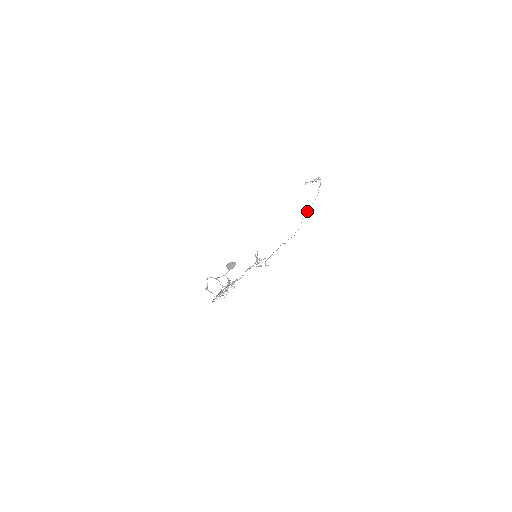
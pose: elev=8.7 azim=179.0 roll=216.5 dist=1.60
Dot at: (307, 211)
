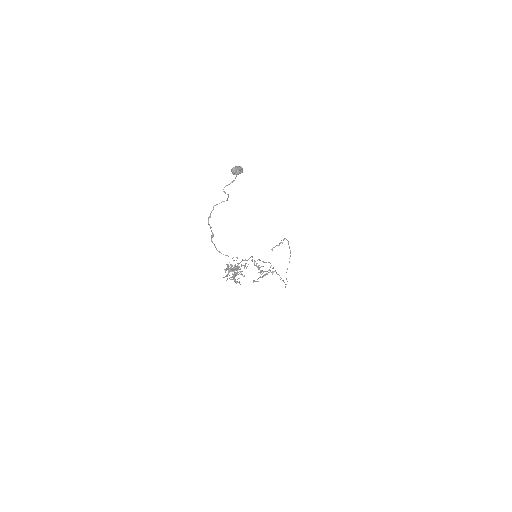
Dot at: (287, 268)
